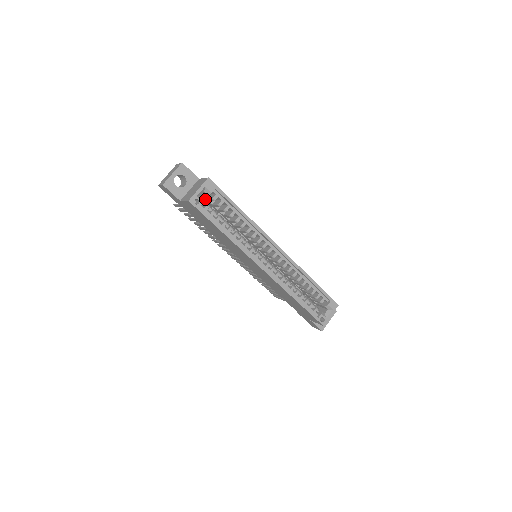
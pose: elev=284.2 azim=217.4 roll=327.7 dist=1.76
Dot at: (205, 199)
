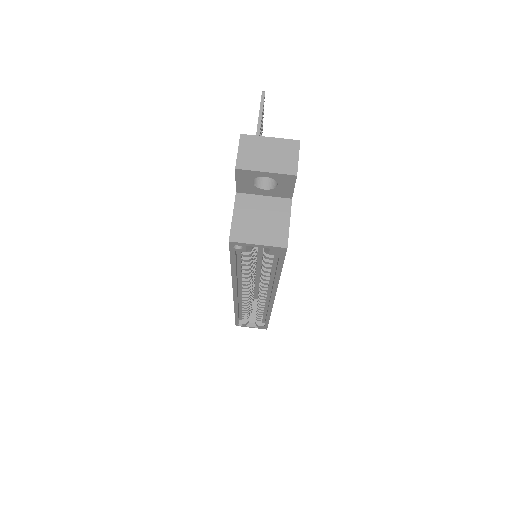
Dot at: occluded
